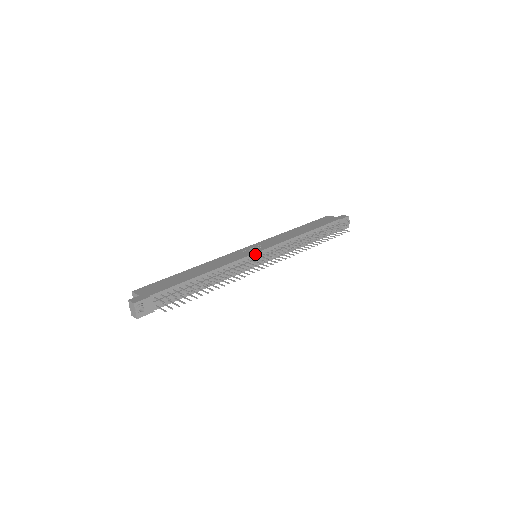
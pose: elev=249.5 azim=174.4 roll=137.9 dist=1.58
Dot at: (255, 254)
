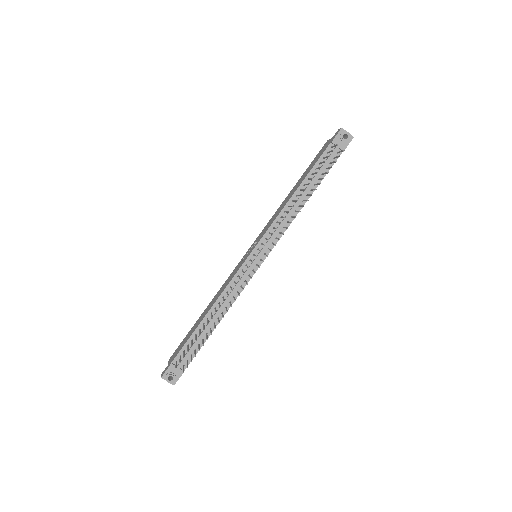
Dot at: (247, 260)
